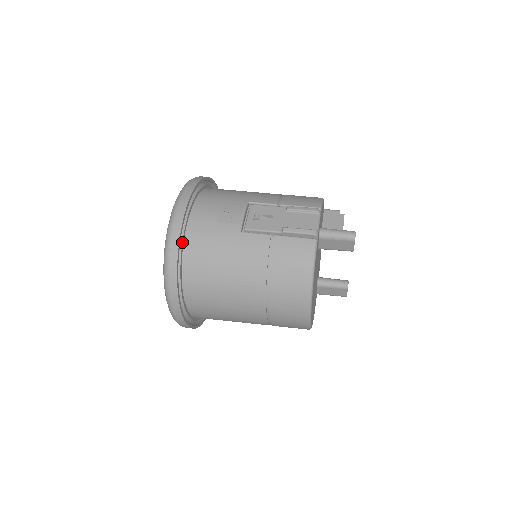
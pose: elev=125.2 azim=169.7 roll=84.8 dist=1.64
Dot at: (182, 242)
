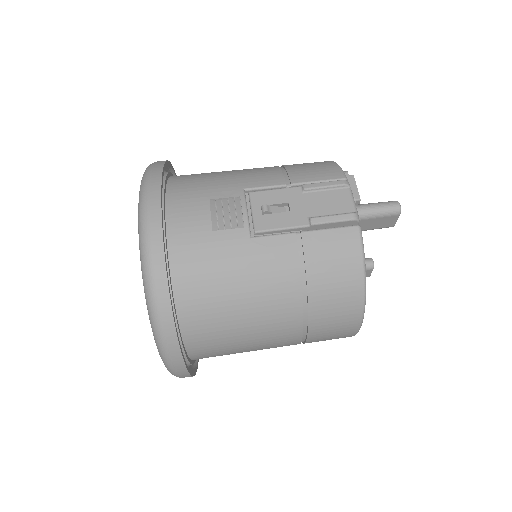
Dot at: (168, 272)
